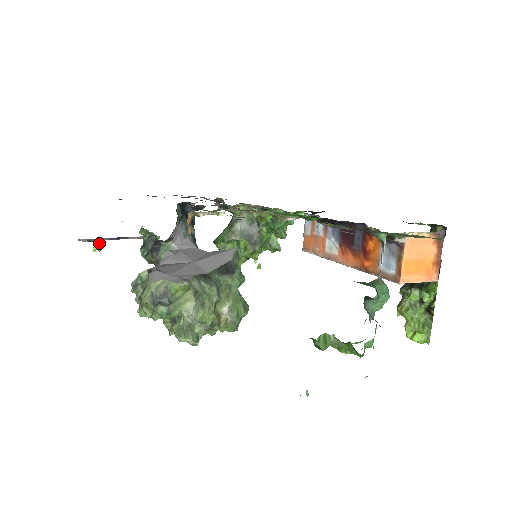
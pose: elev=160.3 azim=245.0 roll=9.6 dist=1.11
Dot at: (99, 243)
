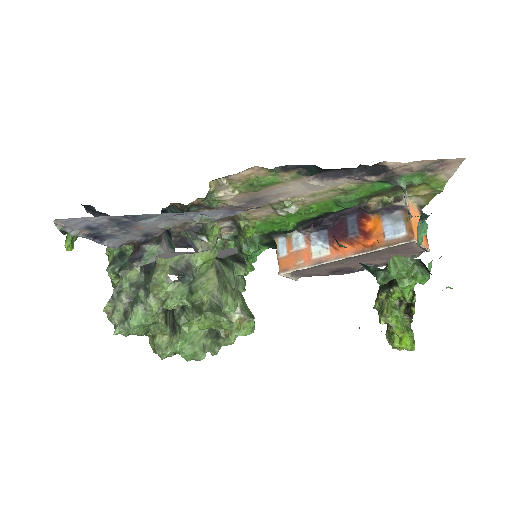
Dot at: (73, 239)
